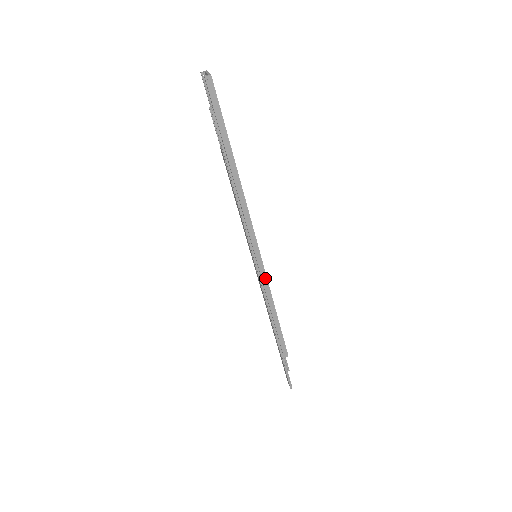
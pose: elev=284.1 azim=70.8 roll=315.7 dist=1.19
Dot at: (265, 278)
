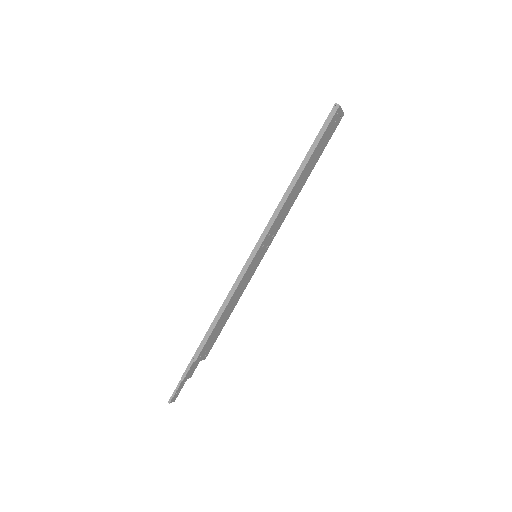
Dot at: (244, 273)
